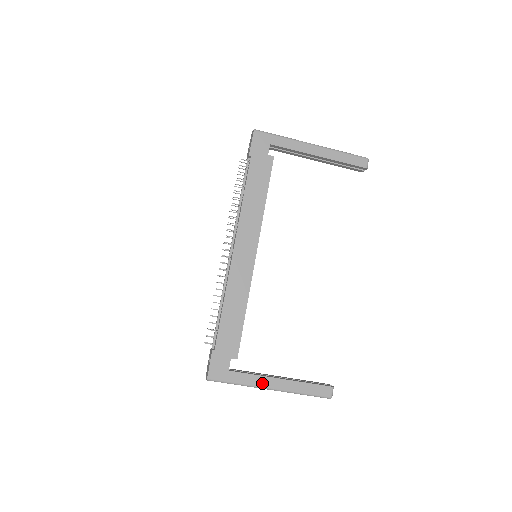
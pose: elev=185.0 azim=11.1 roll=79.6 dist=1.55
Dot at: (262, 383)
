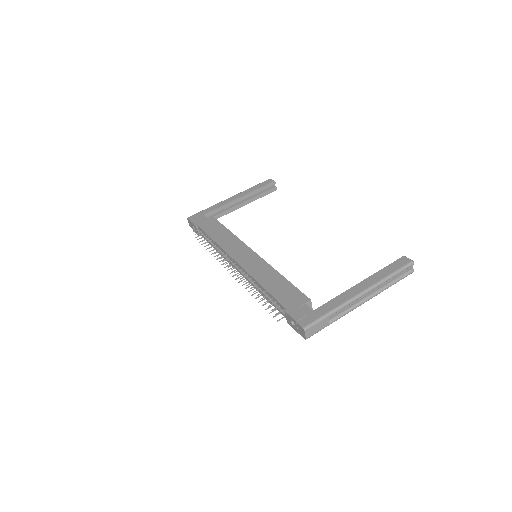
Dot at: (349, 296)
